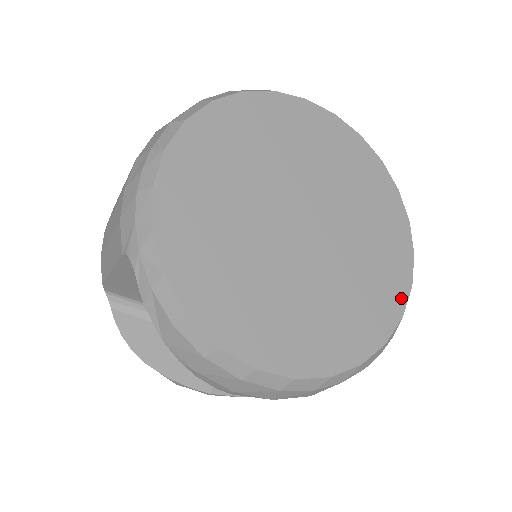
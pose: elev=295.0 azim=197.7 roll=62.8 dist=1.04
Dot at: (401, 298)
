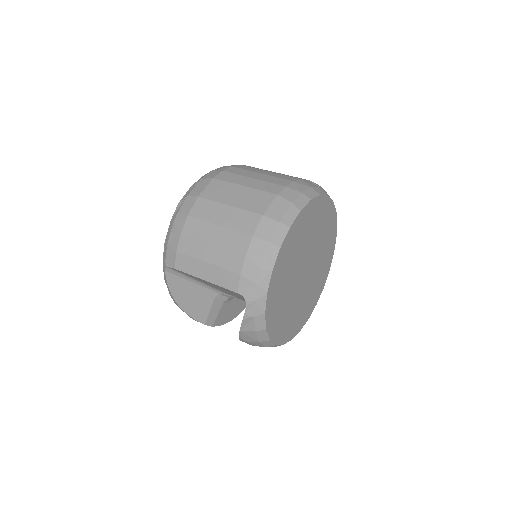
Dot at: (319, 296)
